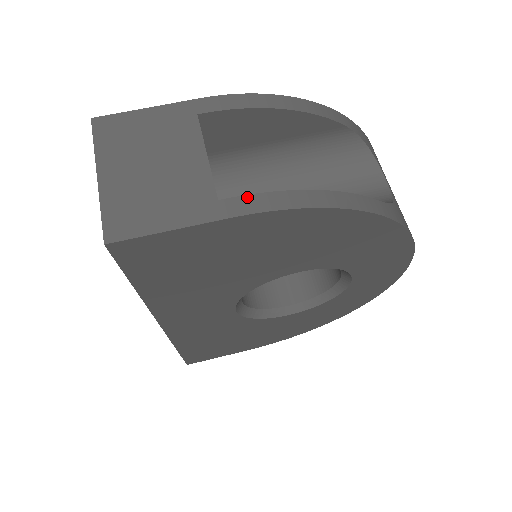
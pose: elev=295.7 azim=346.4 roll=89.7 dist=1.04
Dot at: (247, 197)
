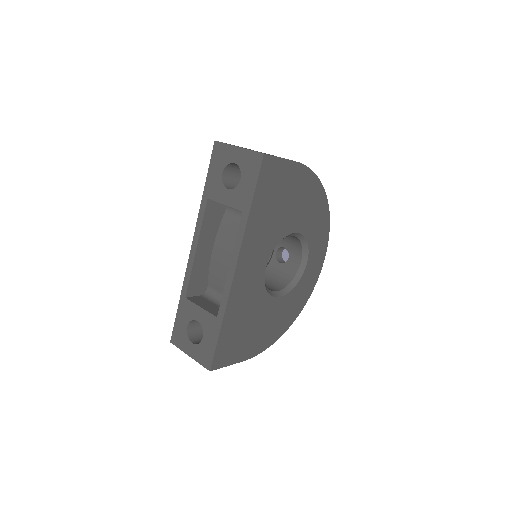
Dot at: occluded
